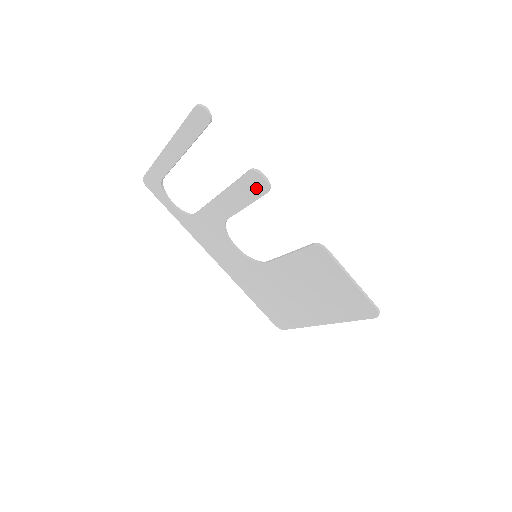
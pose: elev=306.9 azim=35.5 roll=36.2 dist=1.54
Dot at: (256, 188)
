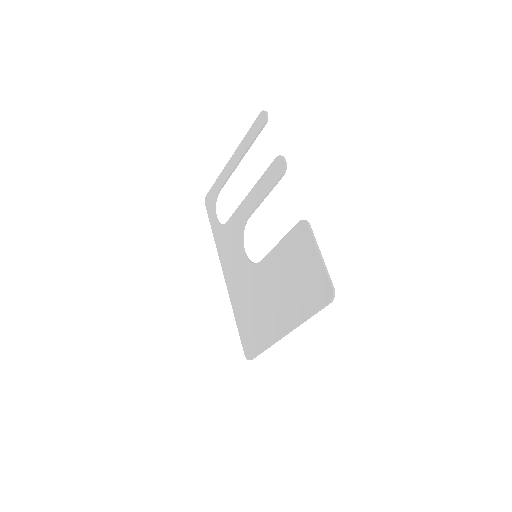
Dot at: (276, 173)
